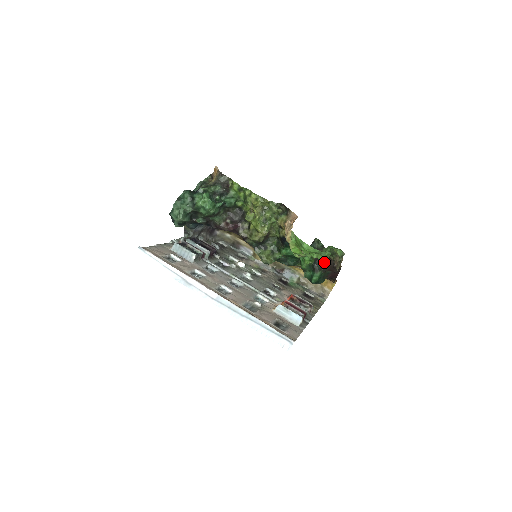
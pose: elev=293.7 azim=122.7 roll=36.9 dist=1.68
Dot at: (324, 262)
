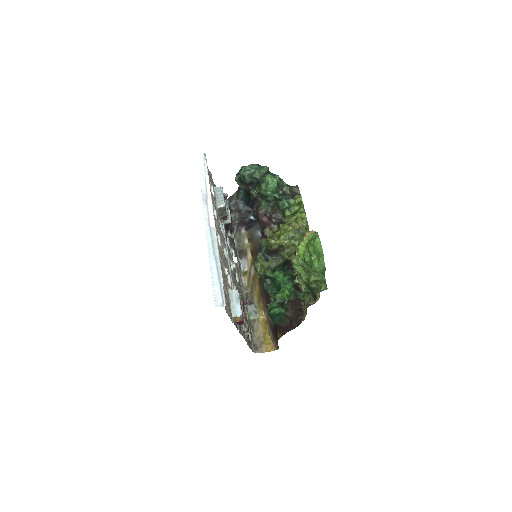
Dot at: (294, 309)
